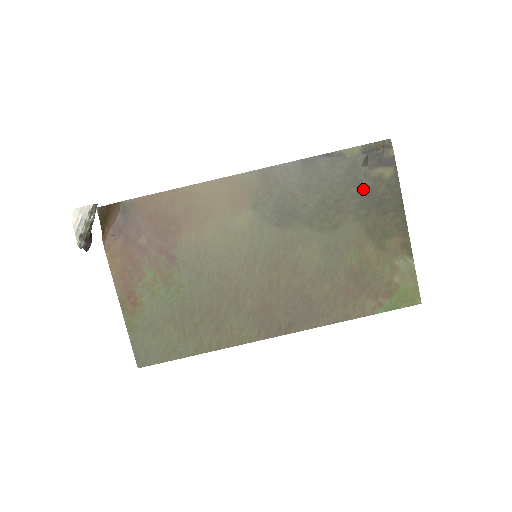
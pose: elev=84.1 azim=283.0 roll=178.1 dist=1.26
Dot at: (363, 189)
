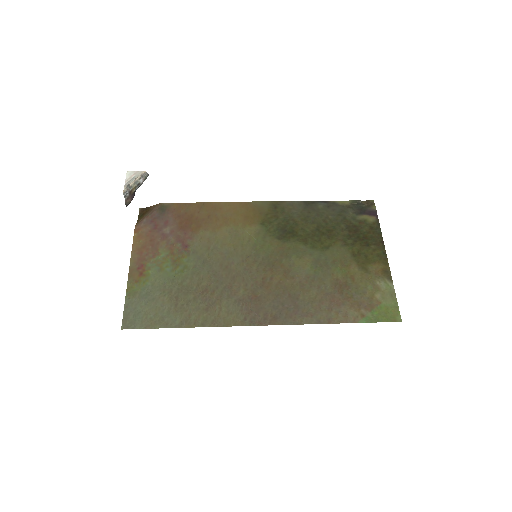
Dot at: (351, 226)
